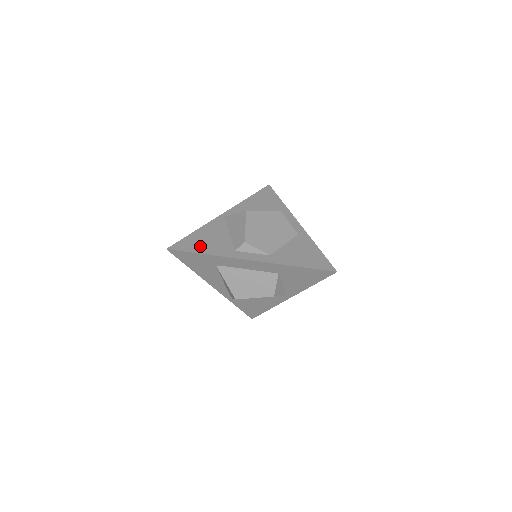
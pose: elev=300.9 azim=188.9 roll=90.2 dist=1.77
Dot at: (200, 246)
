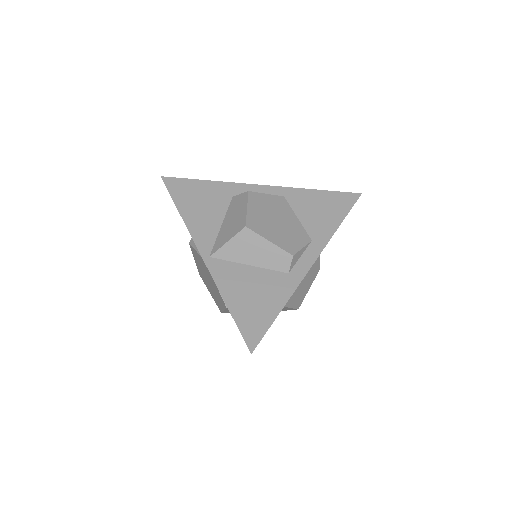
Dot at: (263, 309)
